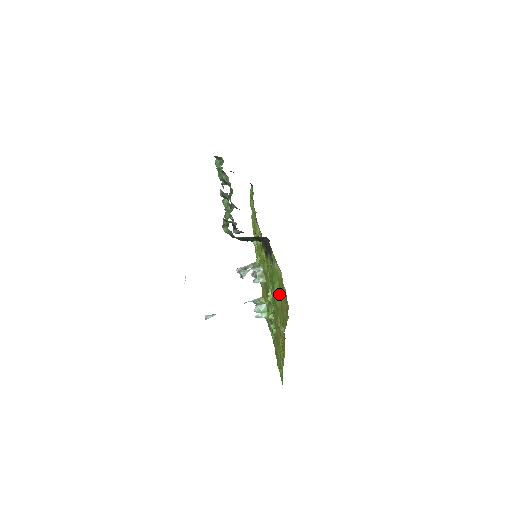
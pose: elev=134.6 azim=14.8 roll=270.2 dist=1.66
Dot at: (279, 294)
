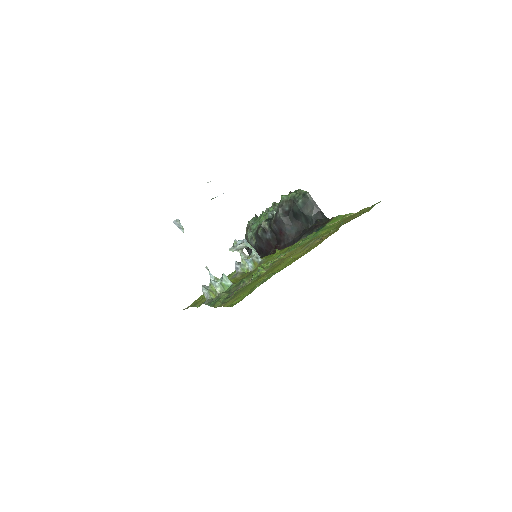
Dot at: (336, 224)
